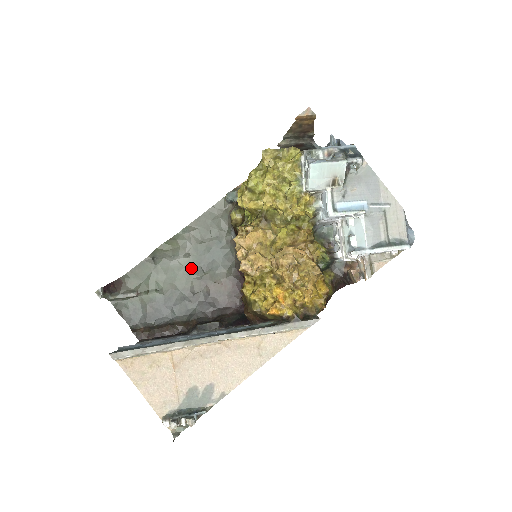
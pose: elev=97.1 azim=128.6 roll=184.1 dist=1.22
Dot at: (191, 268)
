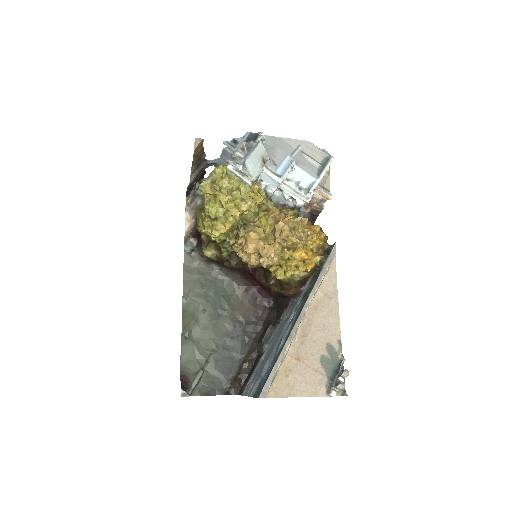
Dot at: (214, 317)
